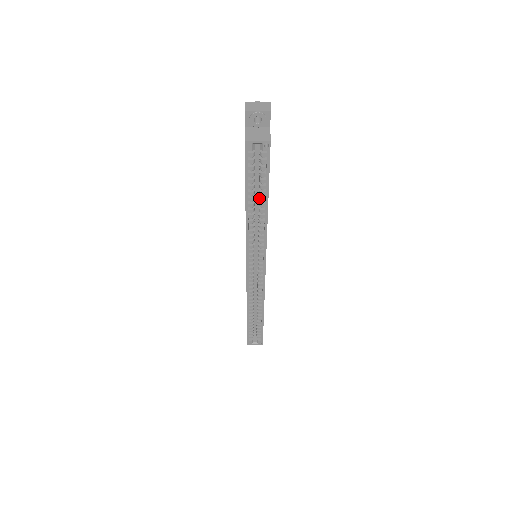
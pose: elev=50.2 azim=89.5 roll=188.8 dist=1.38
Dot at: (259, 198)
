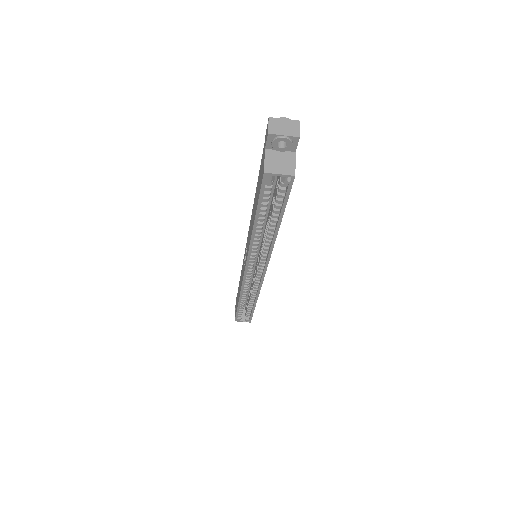
Dot at: (270, 219)
